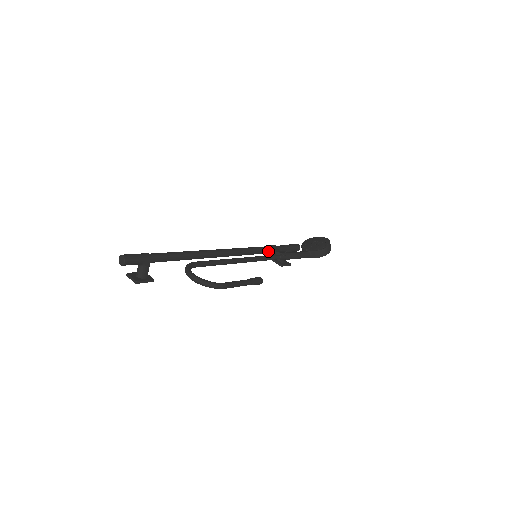
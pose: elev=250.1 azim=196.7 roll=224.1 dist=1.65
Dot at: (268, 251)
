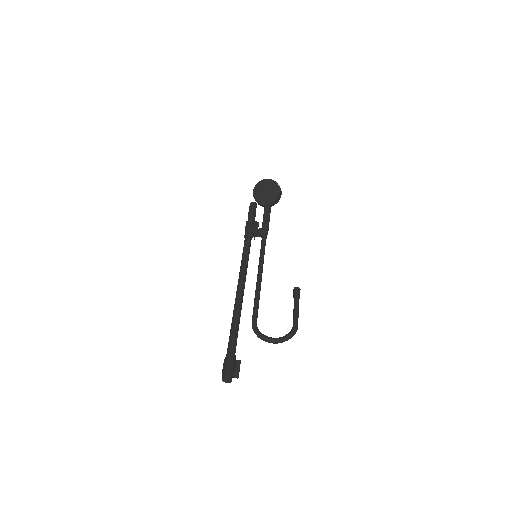
Dot at: (251, 238)
